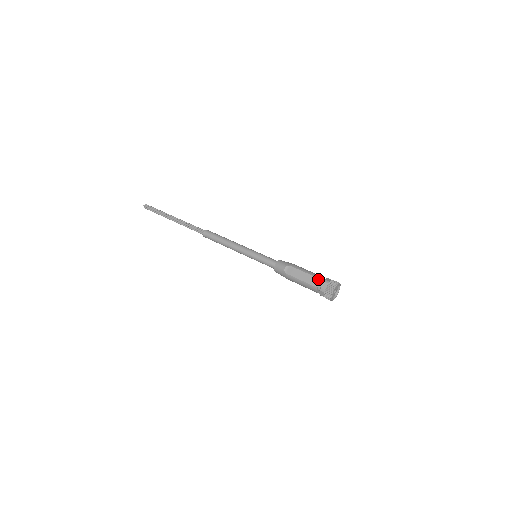
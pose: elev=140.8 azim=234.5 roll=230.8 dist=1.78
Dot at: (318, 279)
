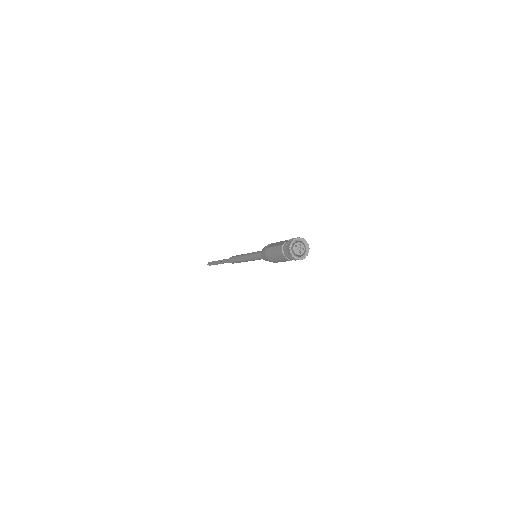
Dot at: (287, 240)
